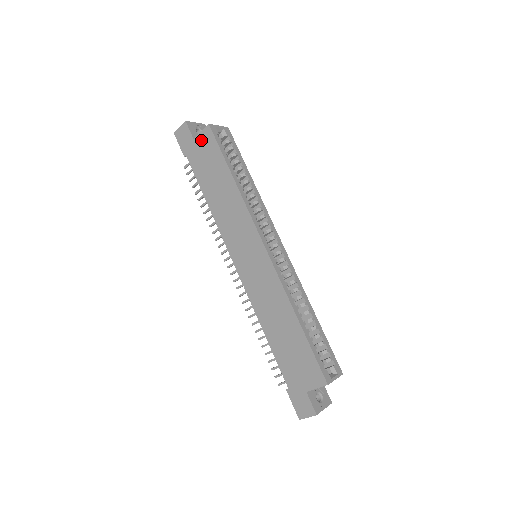
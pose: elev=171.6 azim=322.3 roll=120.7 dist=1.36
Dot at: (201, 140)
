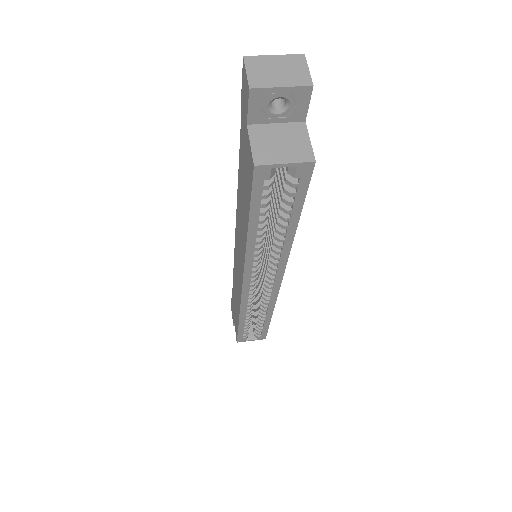
Dot at: (248, 148)
